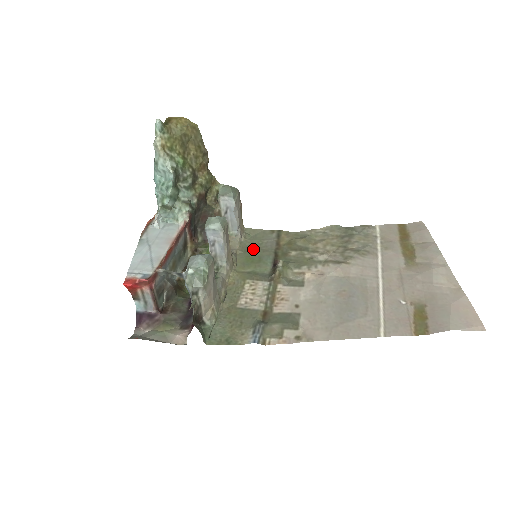
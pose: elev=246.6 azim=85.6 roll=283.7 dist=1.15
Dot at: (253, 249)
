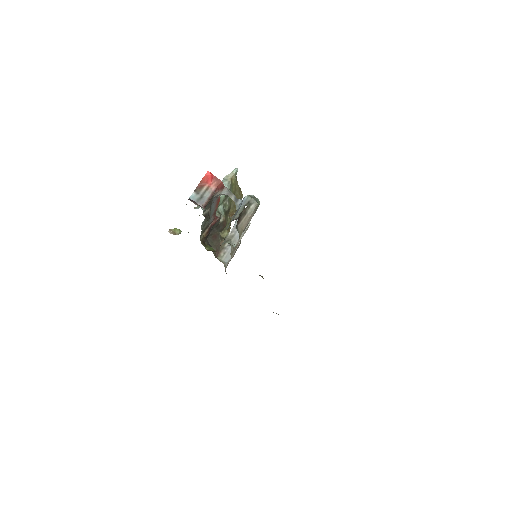
Dot at: occluded
